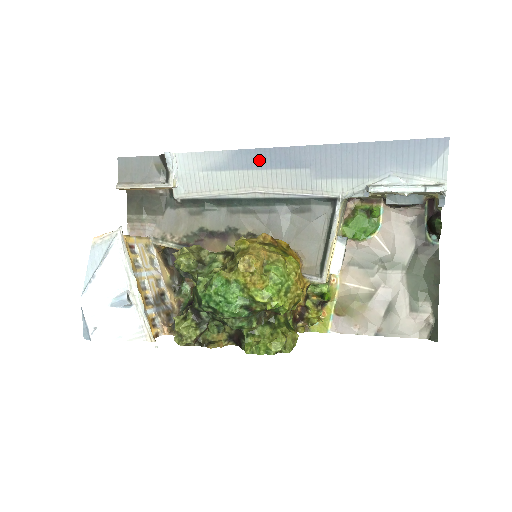
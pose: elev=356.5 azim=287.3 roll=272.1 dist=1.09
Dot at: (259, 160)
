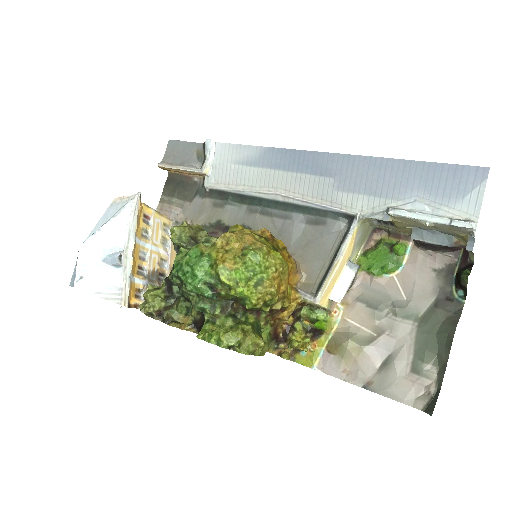
Dot at: (288, 161)
